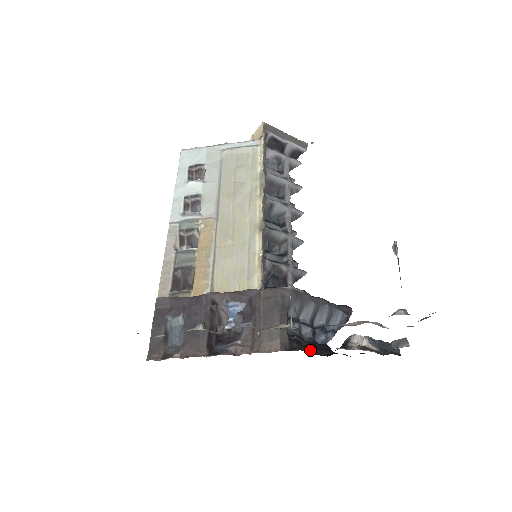
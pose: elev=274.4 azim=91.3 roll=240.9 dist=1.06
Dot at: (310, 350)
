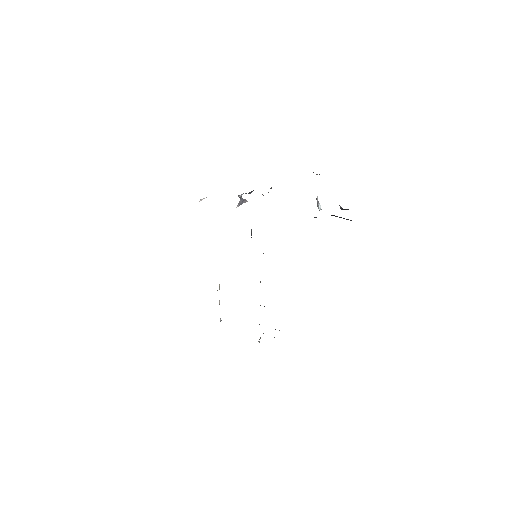
Dot at: occluded
